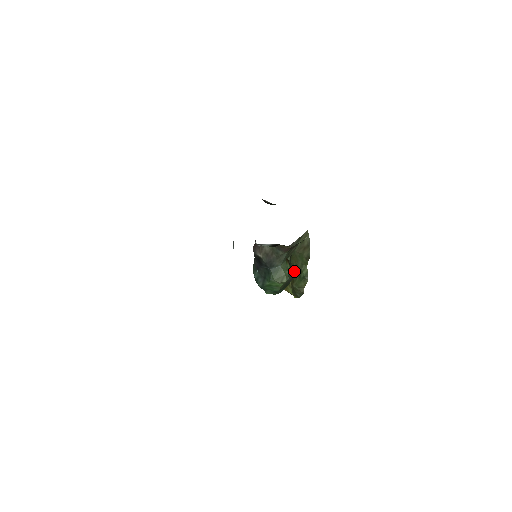
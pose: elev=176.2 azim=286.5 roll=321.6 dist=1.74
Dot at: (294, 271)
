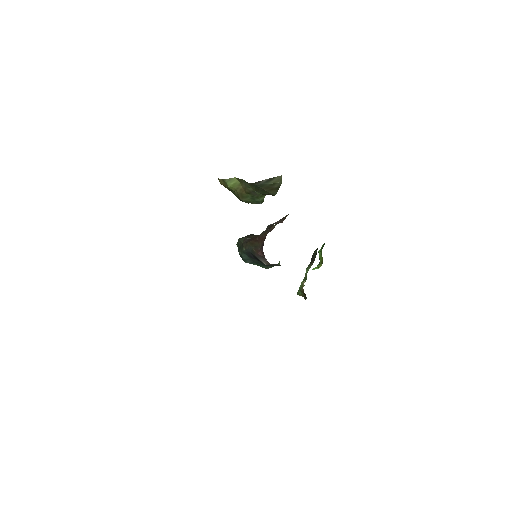
Dot at: (247, 191)
